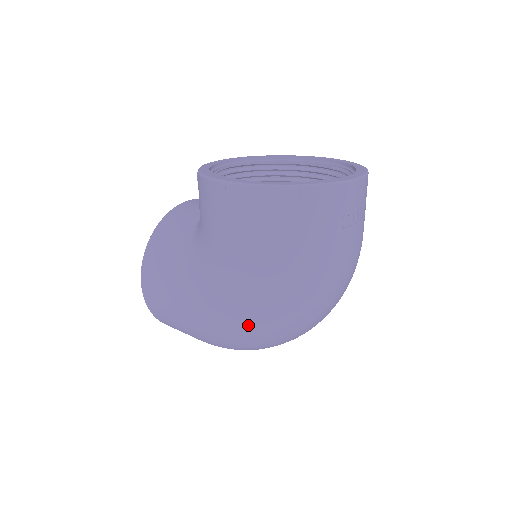
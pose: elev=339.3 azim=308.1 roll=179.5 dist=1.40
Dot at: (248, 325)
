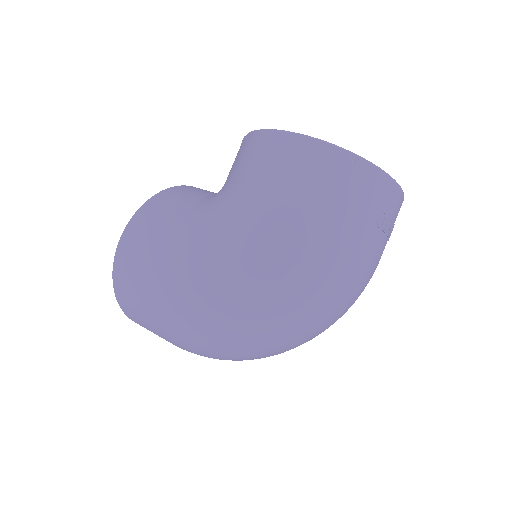
Dot at: (240, 294)
